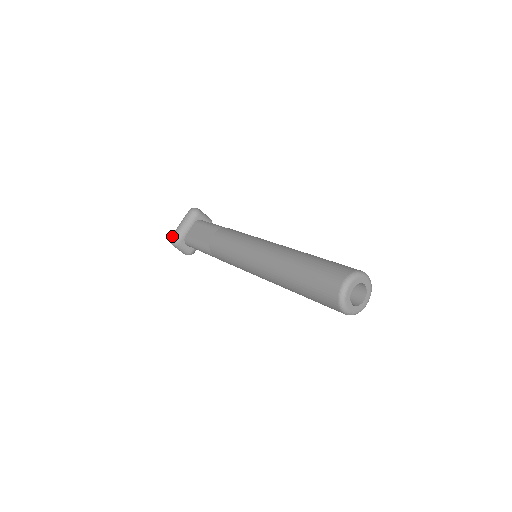
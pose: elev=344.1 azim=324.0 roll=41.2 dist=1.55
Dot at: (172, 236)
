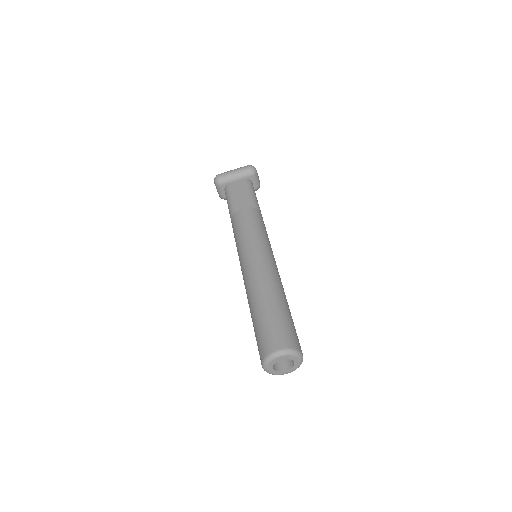
Dot at: (219, 175)
